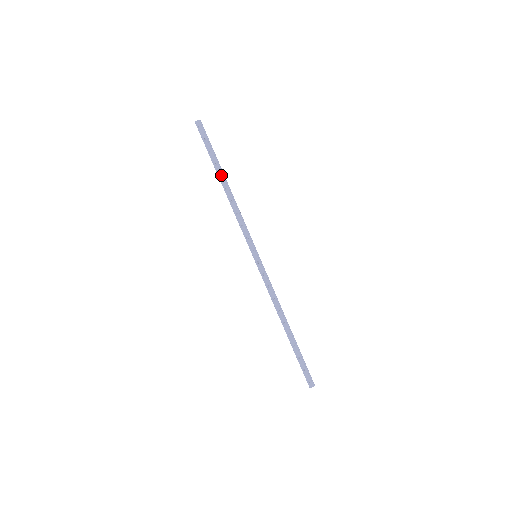
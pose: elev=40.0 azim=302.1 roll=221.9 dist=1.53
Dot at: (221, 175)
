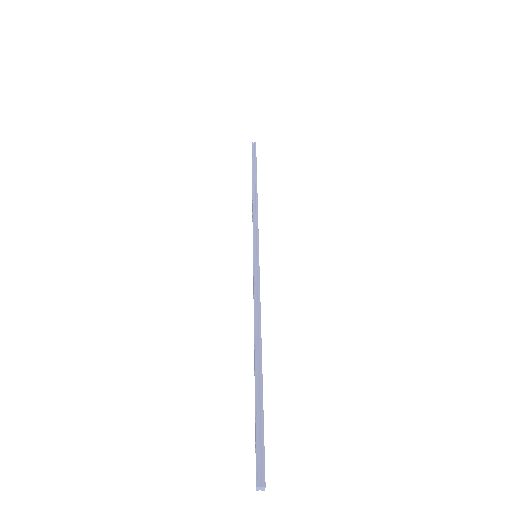
Dot at: (252, 180)
